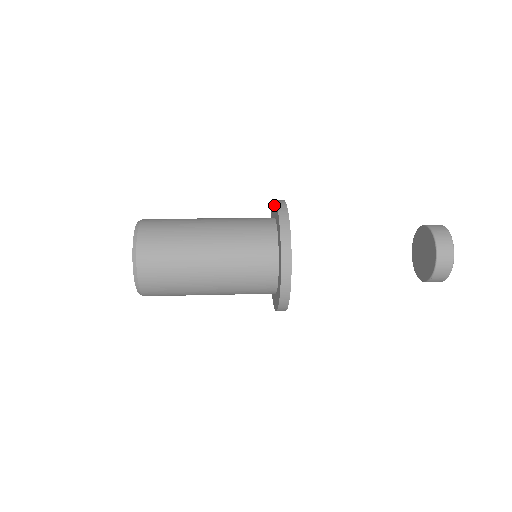
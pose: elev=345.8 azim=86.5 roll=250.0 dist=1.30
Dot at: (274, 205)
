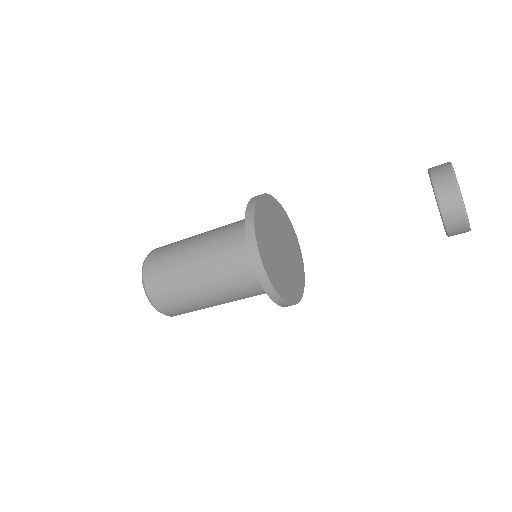
Dot at: occluded
